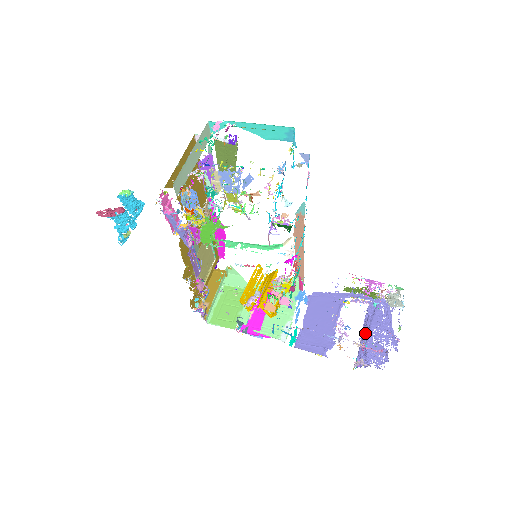
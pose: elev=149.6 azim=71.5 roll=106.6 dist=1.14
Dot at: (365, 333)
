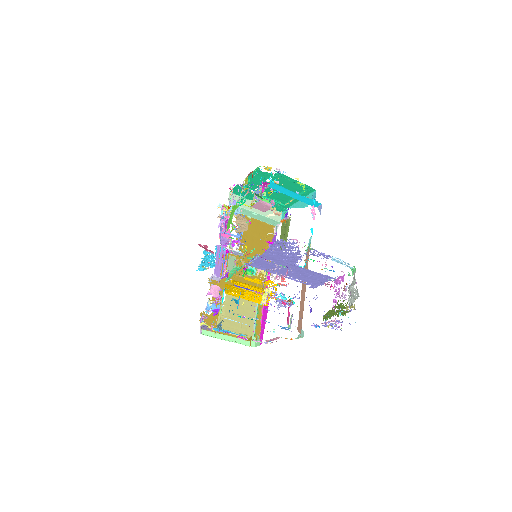
Dot at: occluded
